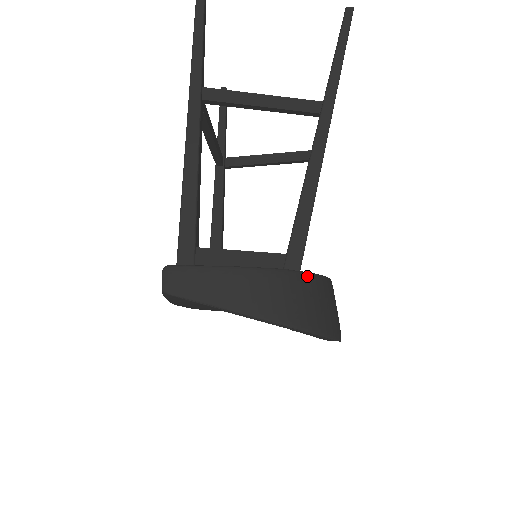
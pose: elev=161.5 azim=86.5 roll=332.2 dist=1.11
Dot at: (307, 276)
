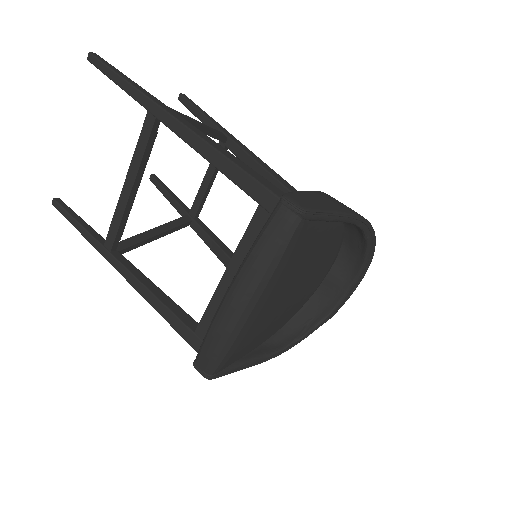
Dot at: occluded
